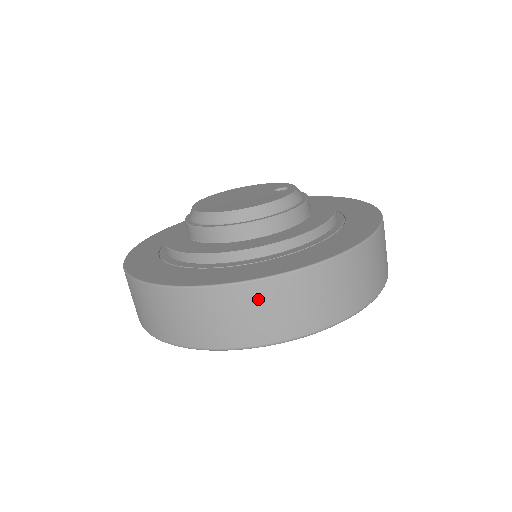
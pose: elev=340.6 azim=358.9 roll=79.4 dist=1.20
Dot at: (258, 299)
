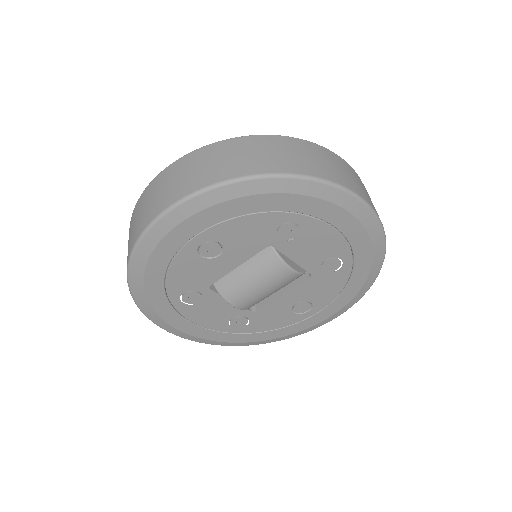
Dot at: (161, 182)
